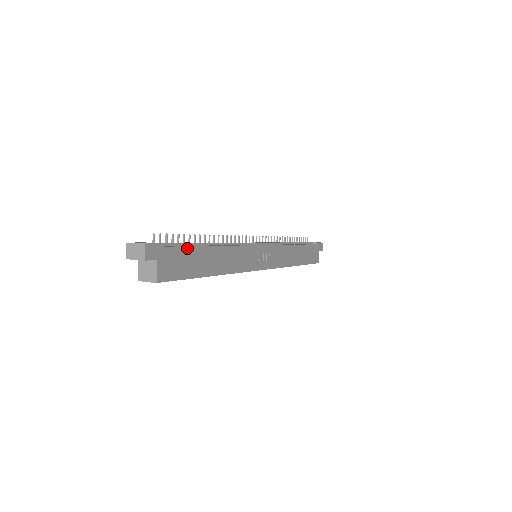
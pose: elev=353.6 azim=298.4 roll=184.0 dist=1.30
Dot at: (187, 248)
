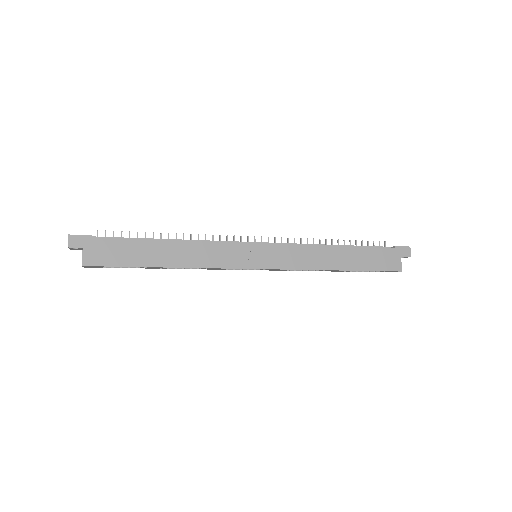
Dot at: (123, 240)
